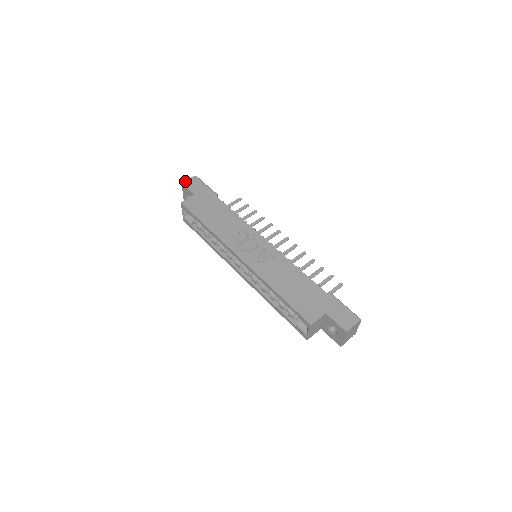
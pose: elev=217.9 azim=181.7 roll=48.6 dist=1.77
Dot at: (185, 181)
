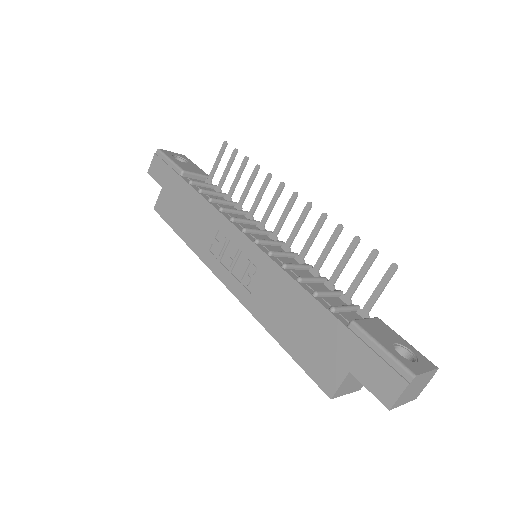
Dot at: (149, 168)
